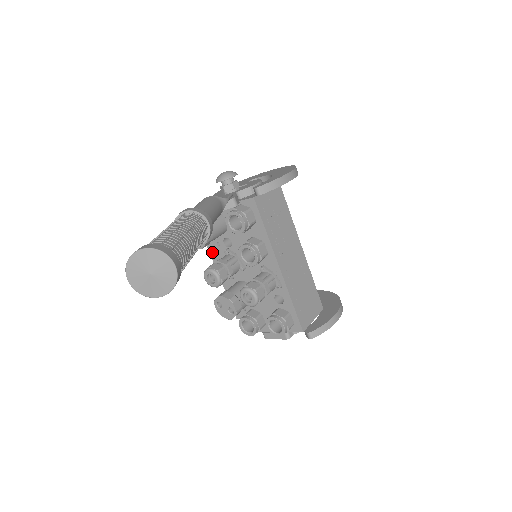
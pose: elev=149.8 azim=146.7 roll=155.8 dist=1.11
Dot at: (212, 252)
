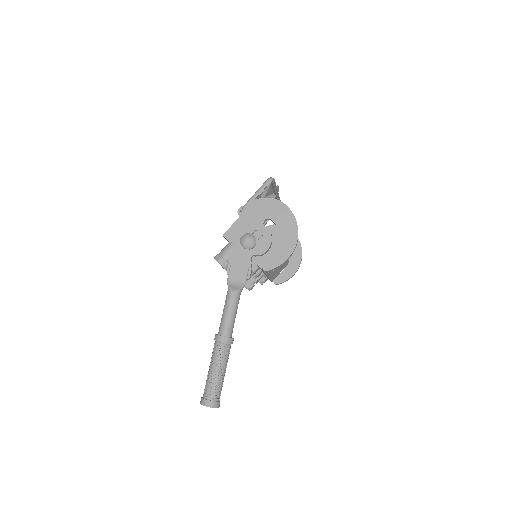
Dot at: occluded
